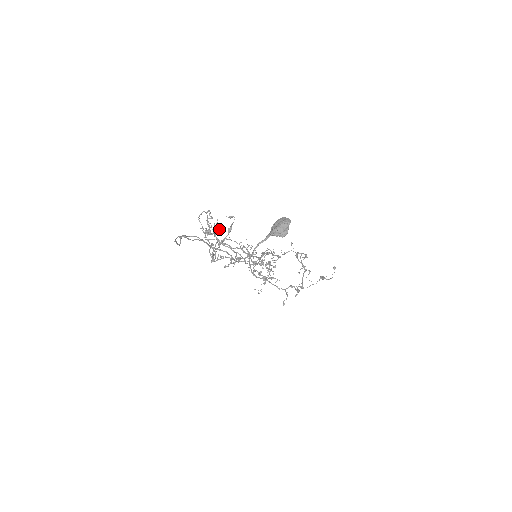
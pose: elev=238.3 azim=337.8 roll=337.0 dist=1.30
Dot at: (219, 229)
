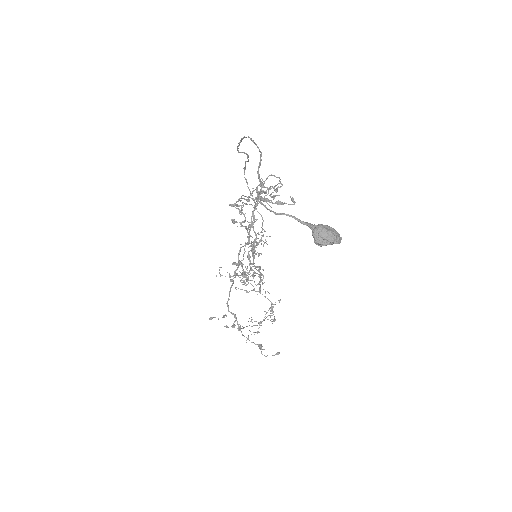
Dot at: occluded
